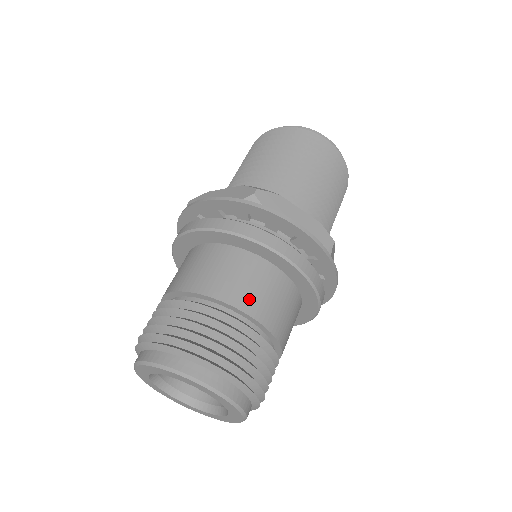
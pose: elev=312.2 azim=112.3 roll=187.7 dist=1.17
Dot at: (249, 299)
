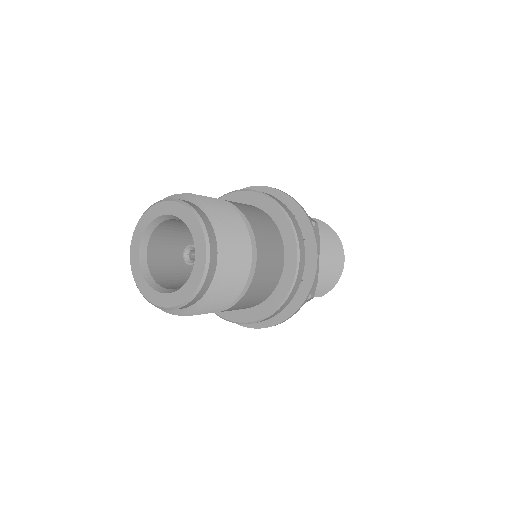
Dot at: (240, 206)
